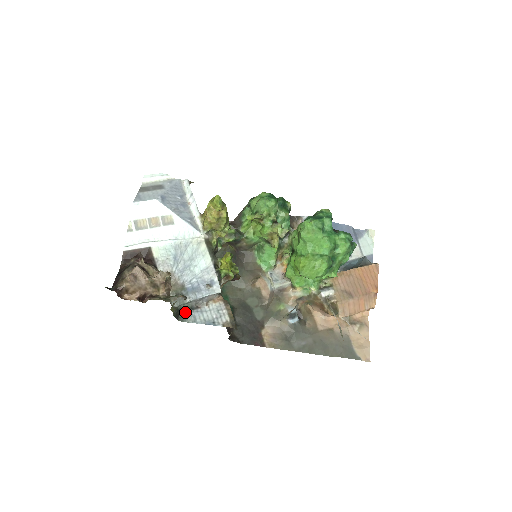
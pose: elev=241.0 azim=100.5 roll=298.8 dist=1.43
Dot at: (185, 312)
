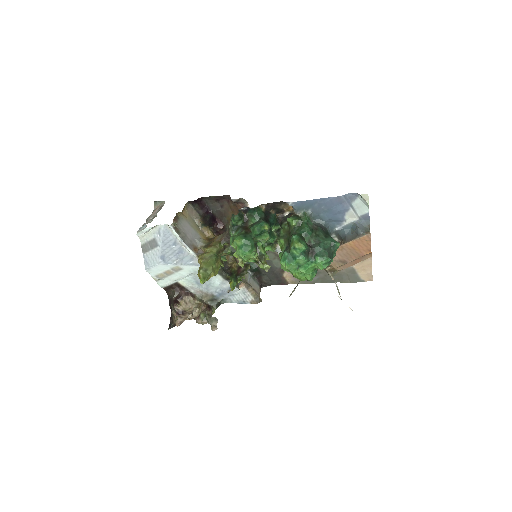
Dot at: occluded
